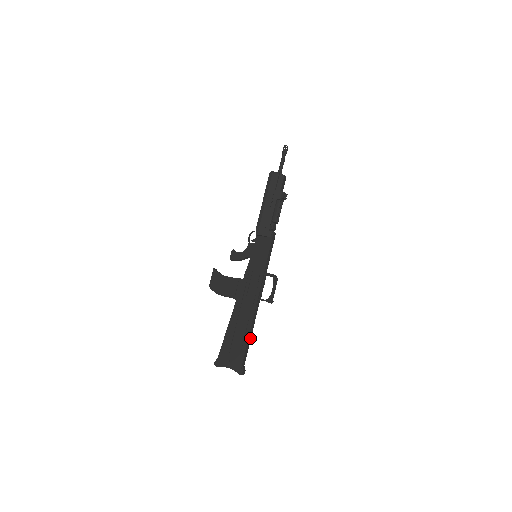
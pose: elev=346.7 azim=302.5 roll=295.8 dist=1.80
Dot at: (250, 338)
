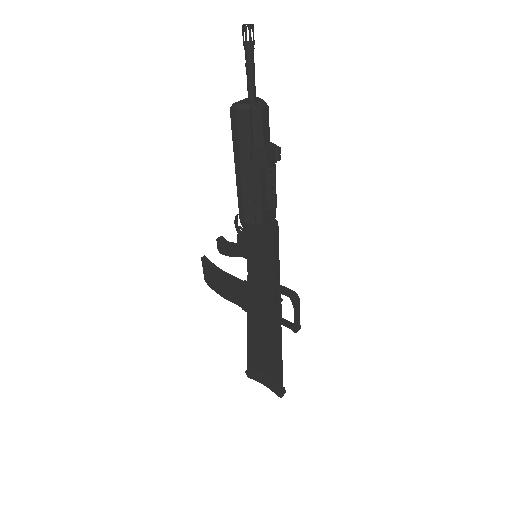
Dot at: (281, 360)
